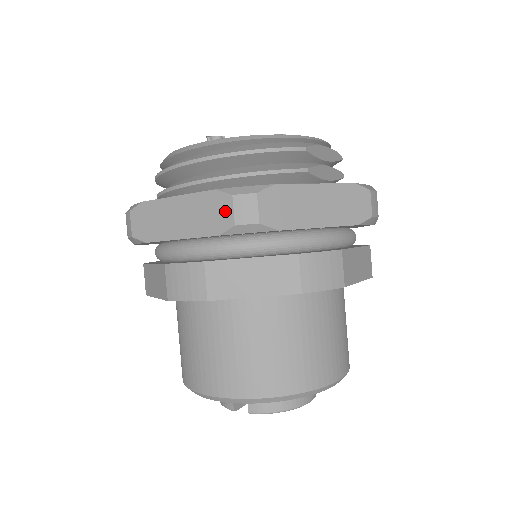
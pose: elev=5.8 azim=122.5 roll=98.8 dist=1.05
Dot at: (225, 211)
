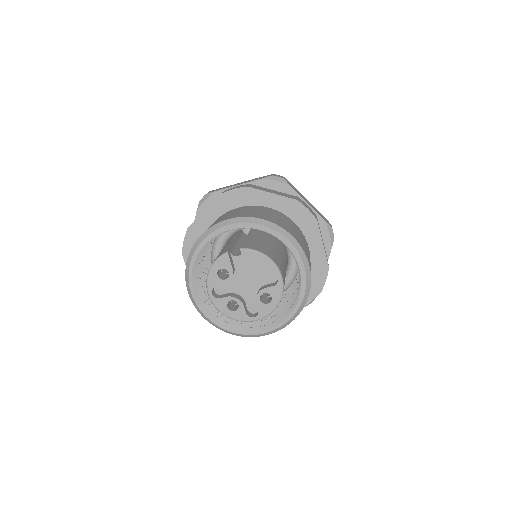
Dot at: occluded
